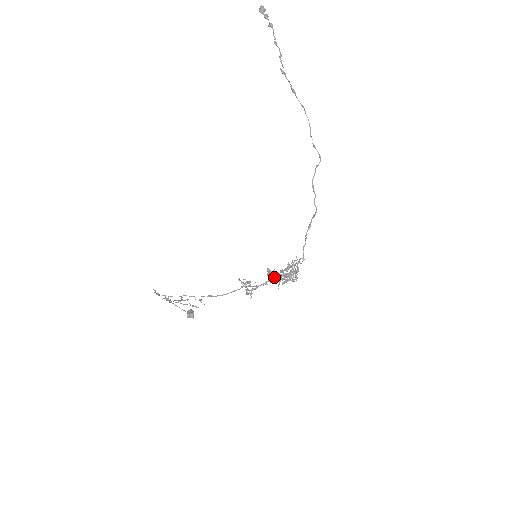
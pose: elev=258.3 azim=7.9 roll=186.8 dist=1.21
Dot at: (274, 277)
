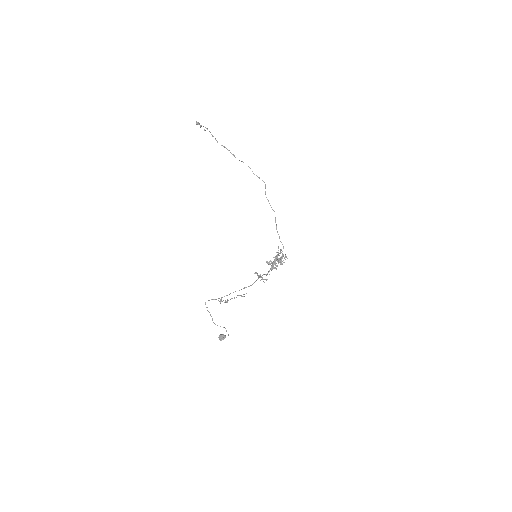
Dot at: (274, 262)
